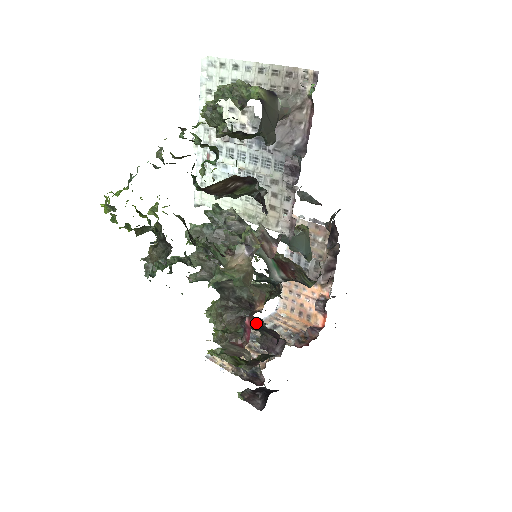
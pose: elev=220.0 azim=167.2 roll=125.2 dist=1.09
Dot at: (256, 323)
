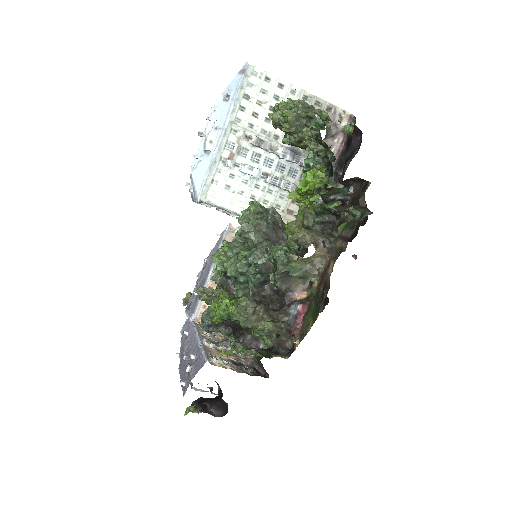
Dot at: occluded
